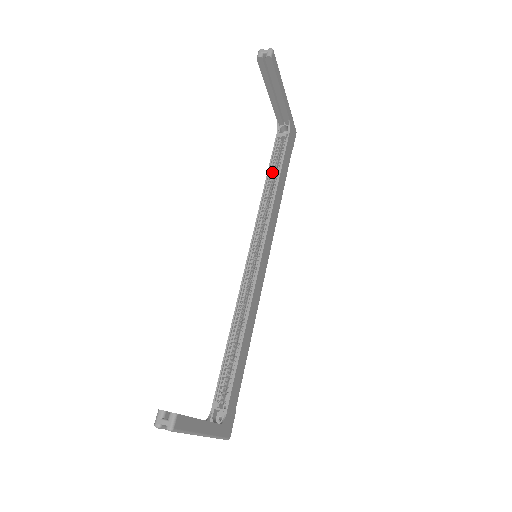
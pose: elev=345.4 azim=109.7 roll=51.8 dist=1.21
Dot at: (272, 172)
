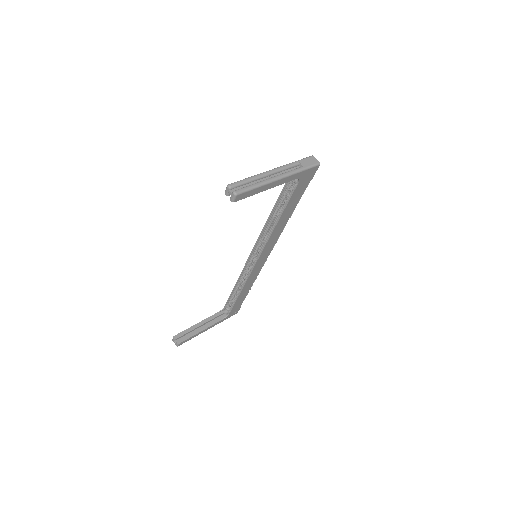
Dot at: (278, 207)
